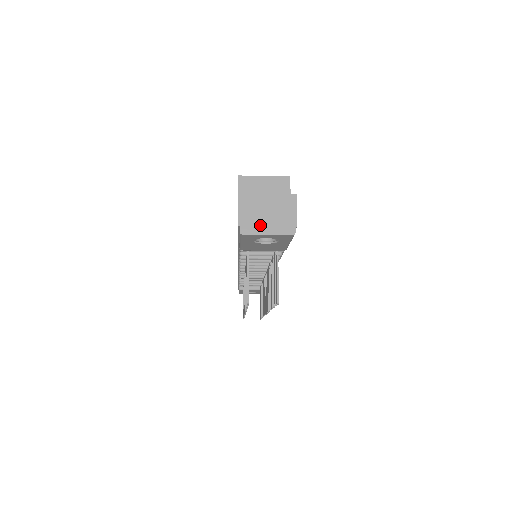
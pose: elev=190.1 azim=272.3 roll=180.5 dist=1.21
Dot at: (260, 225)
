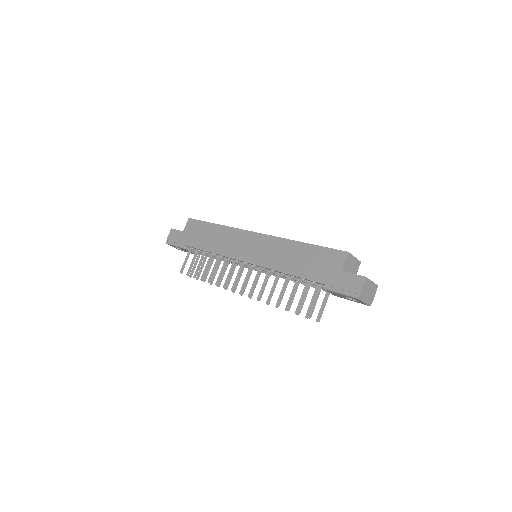
Dot at: (365, 297)
